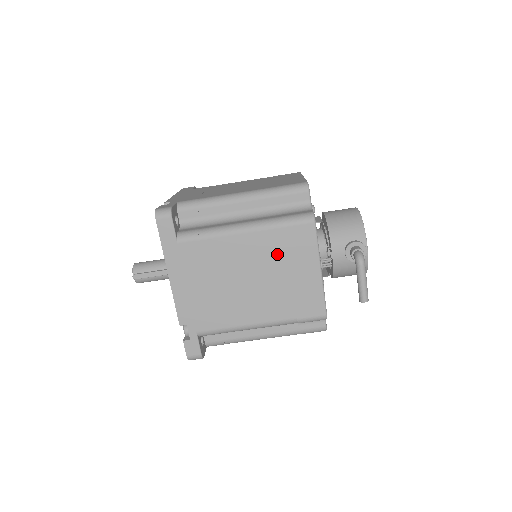
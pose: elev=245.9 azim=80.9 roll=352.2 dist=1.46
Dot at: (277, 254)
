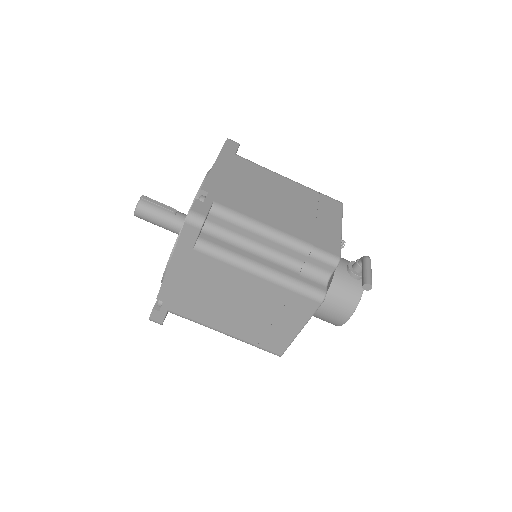
Dot at: (309, 202)
